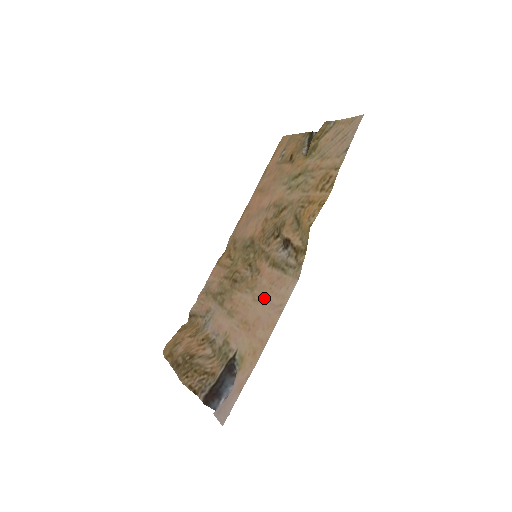
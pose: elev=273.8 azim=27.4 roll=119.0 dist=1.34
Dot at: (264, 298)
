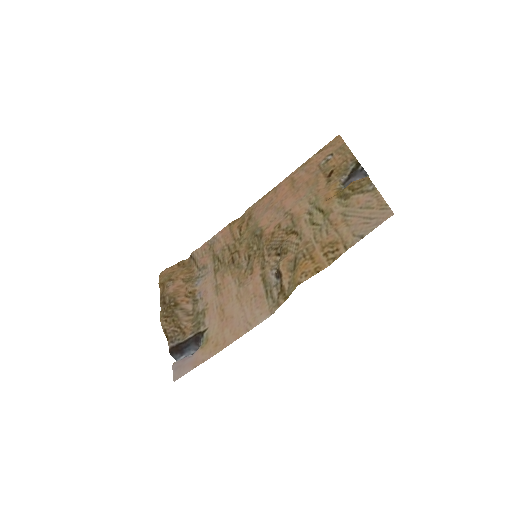
Dot at: (243, 303)
